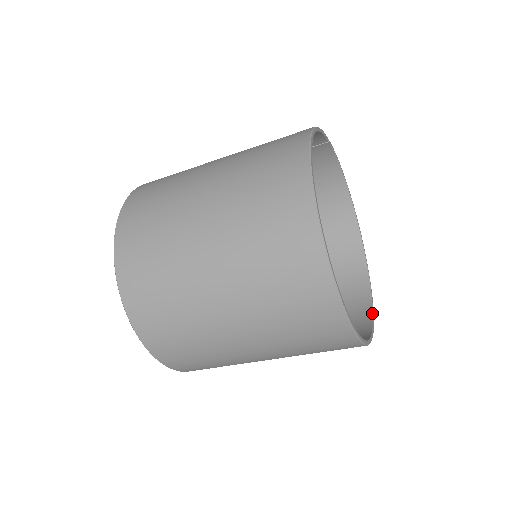
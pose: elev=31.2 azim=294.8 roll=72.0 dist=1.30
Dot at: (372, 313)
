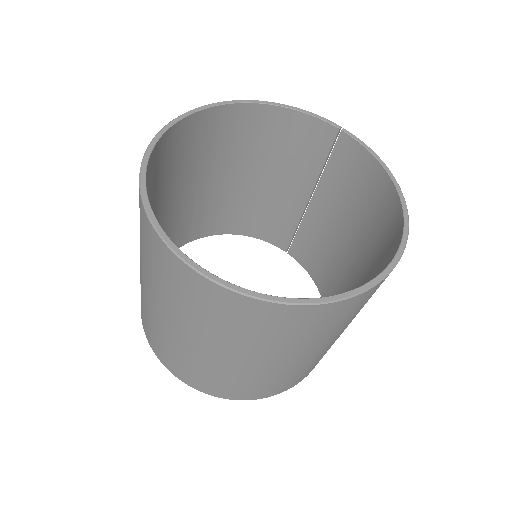
Dot at: (310, 298)
